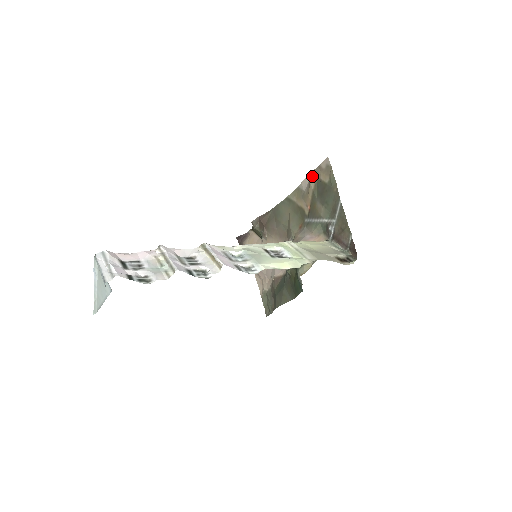
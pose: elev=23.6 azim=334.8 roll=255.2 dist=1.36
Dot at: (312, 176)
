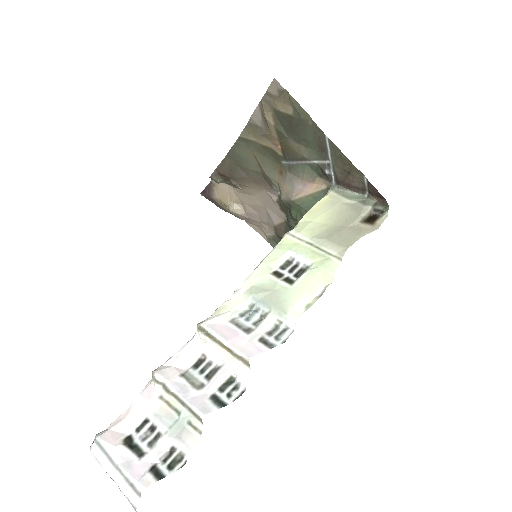
Dot at: (263, 108)
